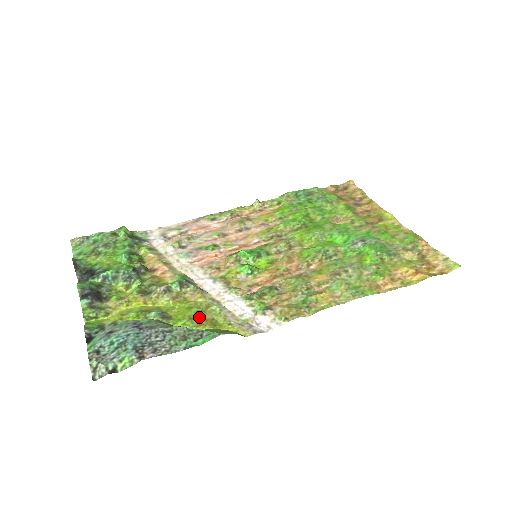
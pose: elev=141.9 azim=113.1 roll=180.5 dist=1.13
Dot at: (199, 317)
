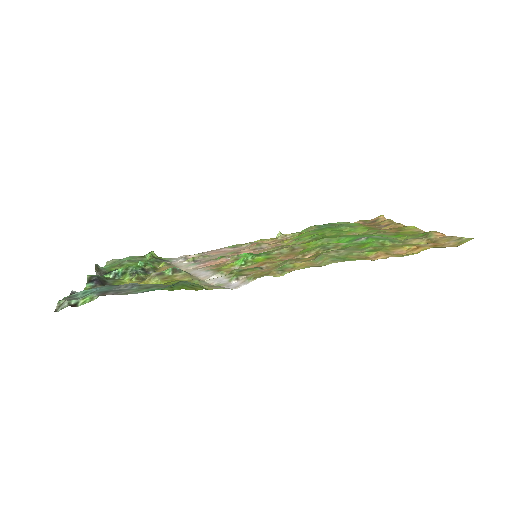
Dot at: occluded
